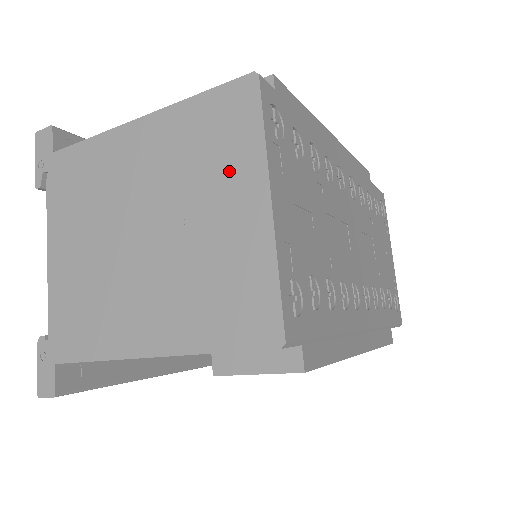
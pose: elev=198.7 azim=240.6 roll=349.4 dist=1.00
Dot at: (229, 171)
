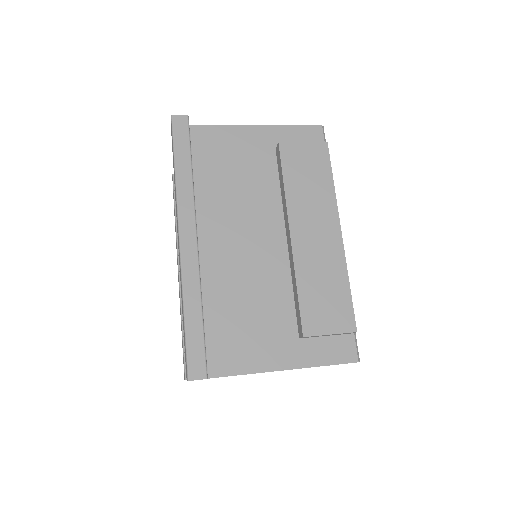
Dot at: occluded
